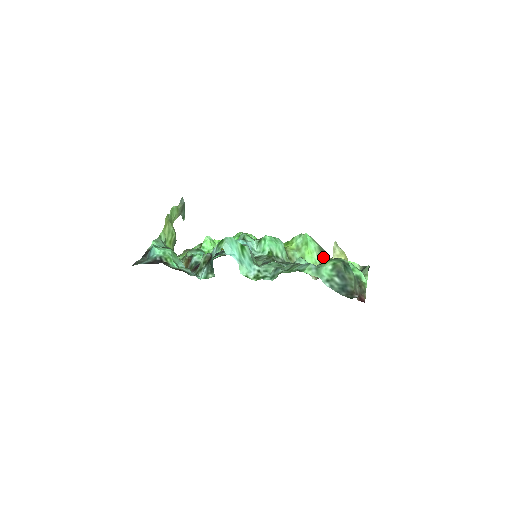
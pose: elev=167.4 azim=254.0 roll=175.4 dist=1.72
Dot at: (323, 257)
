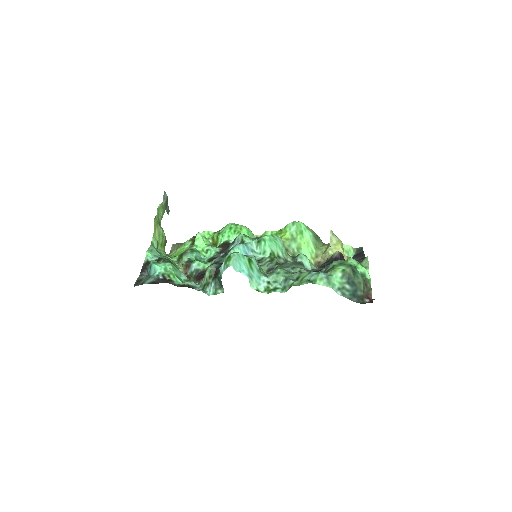
Dot at: (319, 245)
